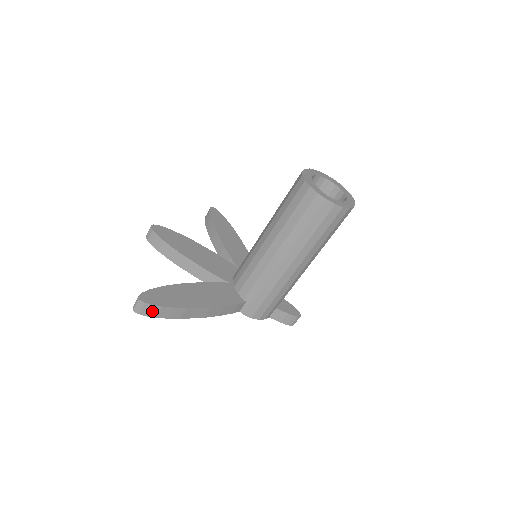
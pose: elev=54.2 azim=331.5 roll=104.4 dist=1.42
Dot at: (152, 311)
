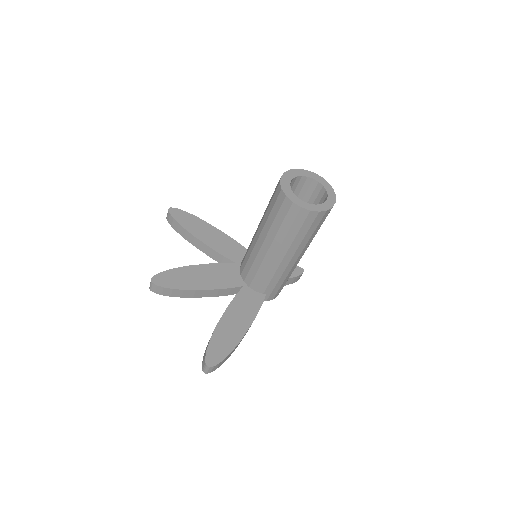
Dot at: (220, 365)
